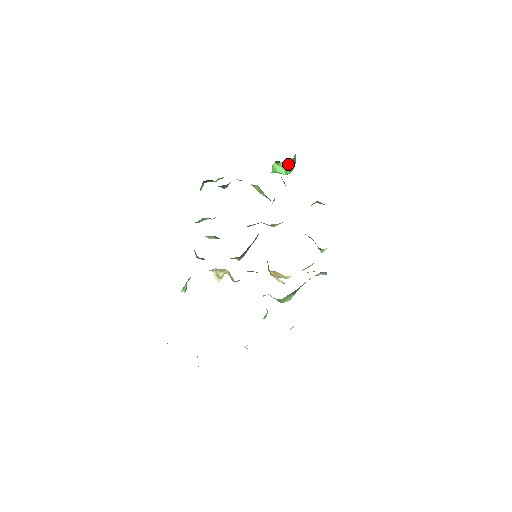
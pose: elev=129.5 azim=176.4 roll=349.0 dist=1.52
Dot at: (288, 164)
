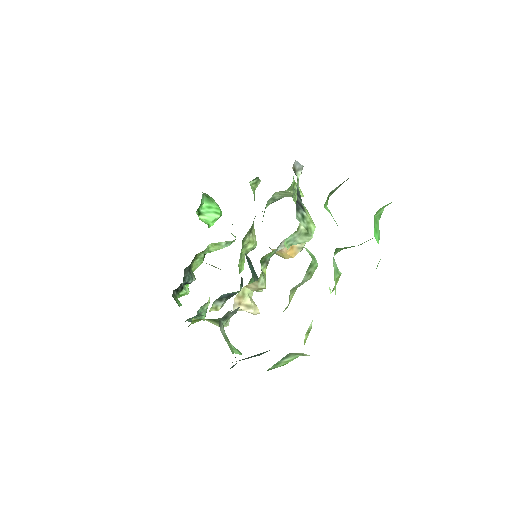
Dot at: (208, 204)
